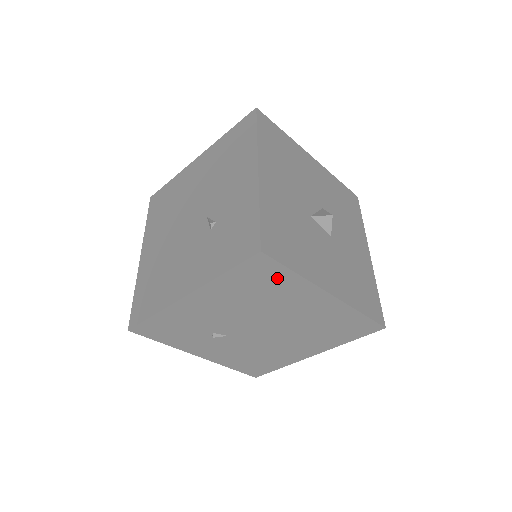
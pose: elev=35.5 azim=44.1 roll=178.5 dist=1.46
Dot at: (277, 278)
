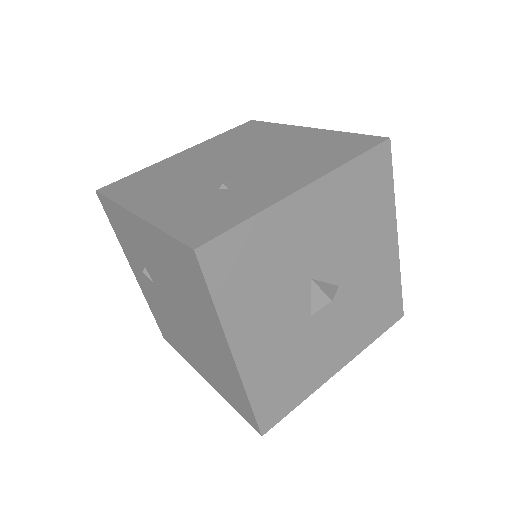
Dot at: (199, 288)
